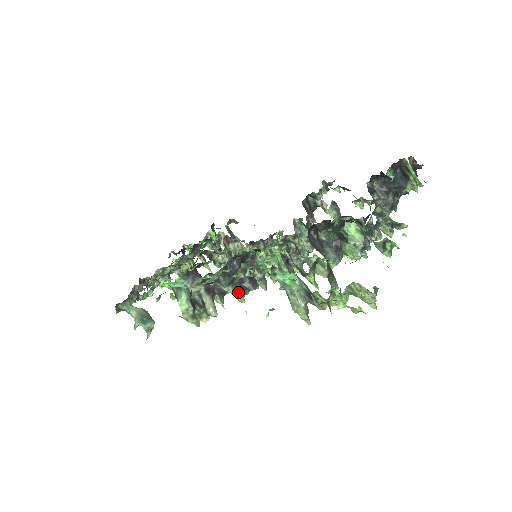
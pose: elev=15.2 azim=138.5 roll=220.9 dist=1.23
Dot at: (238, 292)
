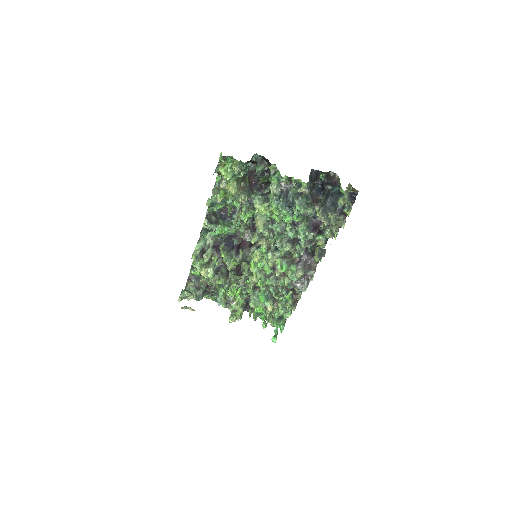
Dot at: (225, 250)
